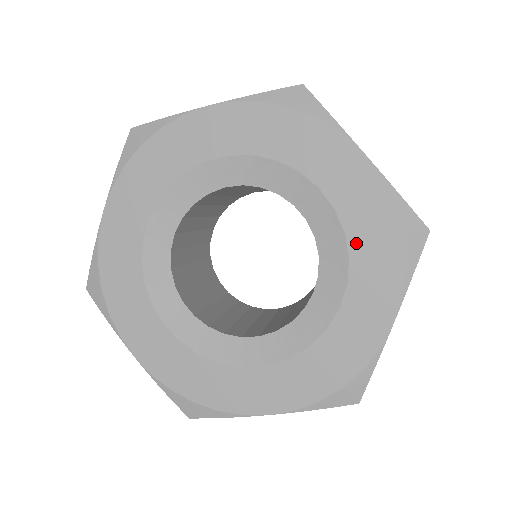
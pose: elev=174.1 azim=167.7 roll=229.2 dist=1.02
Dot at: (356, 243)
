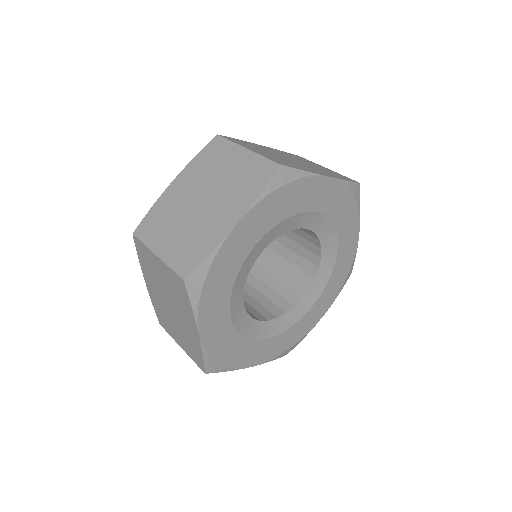
Dot at: (333, 276)
